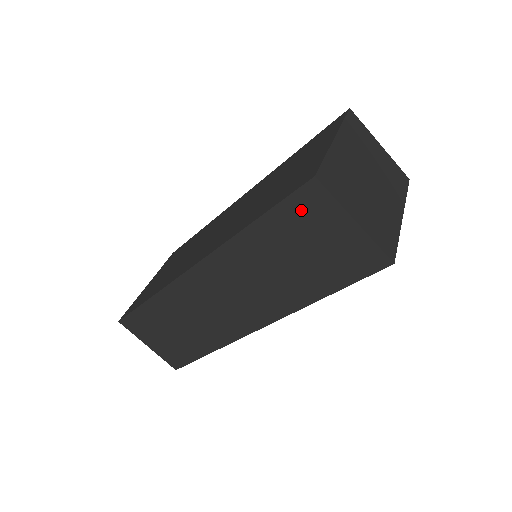
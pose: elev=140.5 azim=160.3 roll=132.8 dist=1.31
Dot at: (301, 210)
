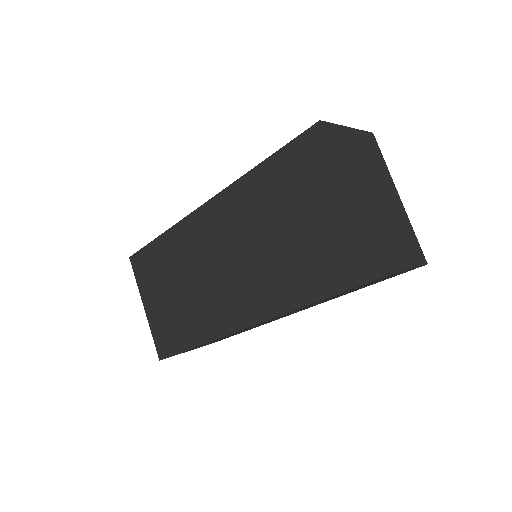
Dot at: occluded
